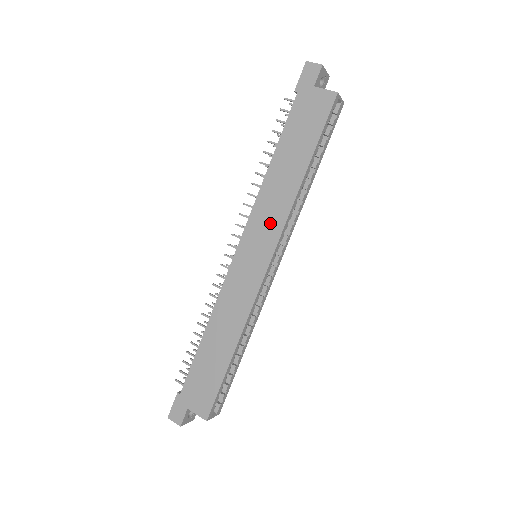
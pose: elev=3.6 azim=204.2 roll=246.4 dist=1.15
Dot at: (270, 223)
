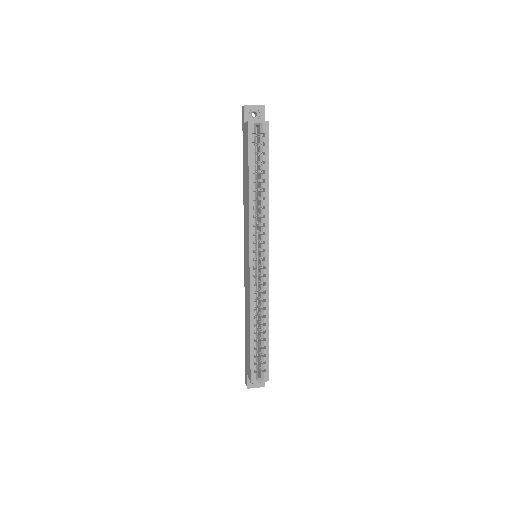
Dot at: (247, 230)
